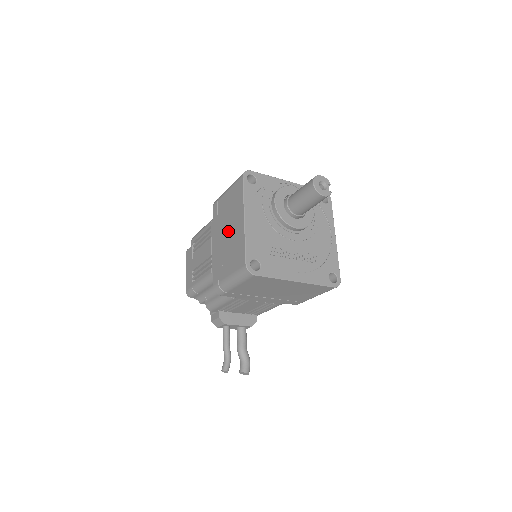
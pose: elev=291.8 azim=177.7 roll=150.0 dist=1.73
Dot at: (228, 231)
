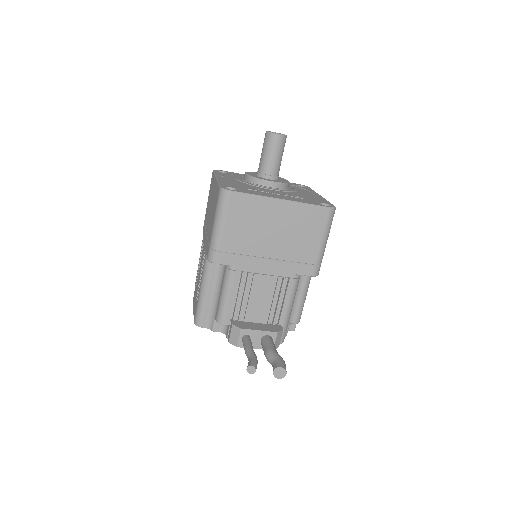
Dot at: (210, 210)
